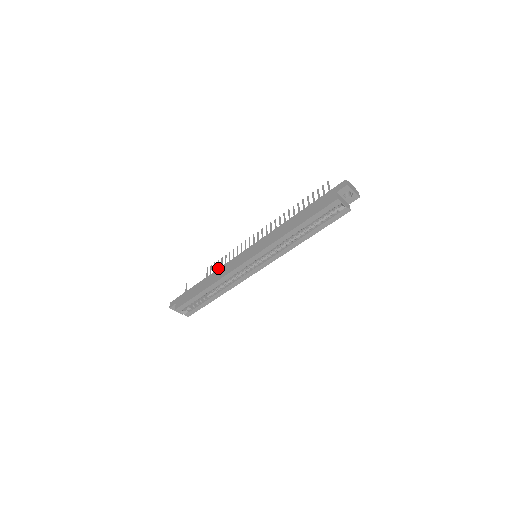
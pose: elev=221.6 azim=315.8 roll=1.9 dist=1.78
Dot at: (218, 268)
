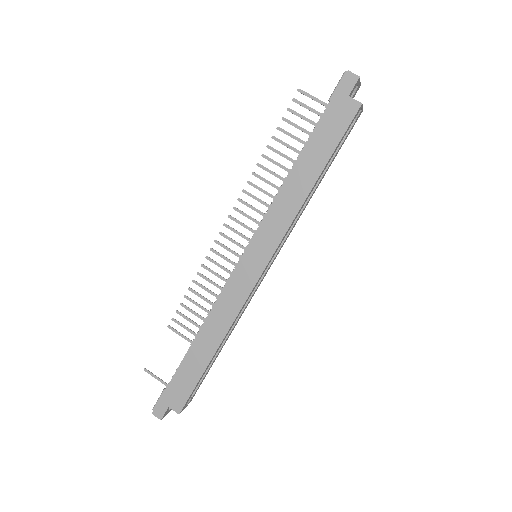
Dot at: (196, 313)
